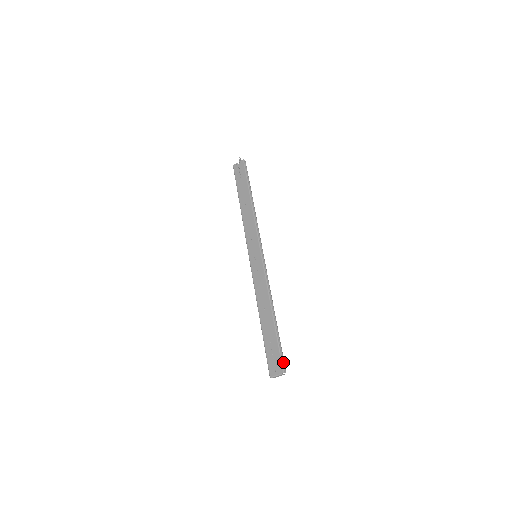
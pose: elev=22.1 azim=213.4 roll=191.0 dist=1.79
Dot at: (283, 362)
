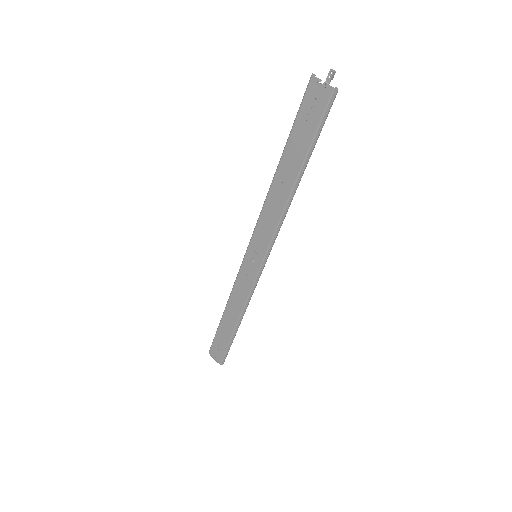
Dot at: (224, 358)
